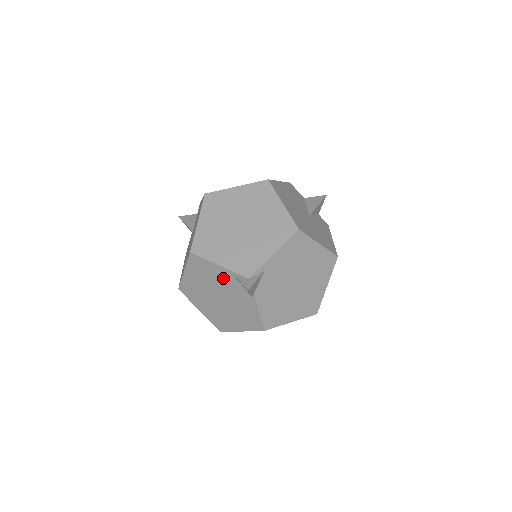
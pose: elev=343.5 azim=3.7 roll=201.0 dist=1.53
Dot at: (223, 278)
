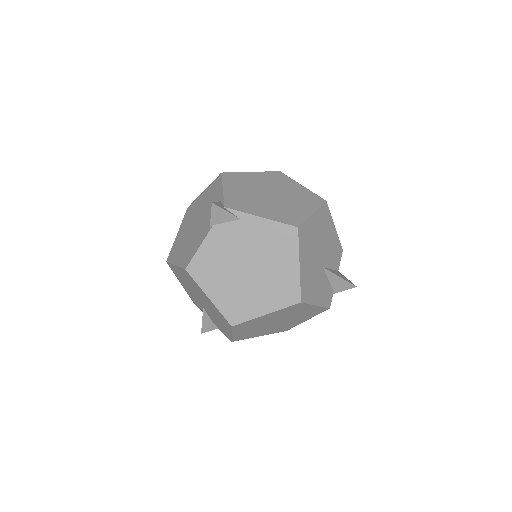
Dot at: occluded
